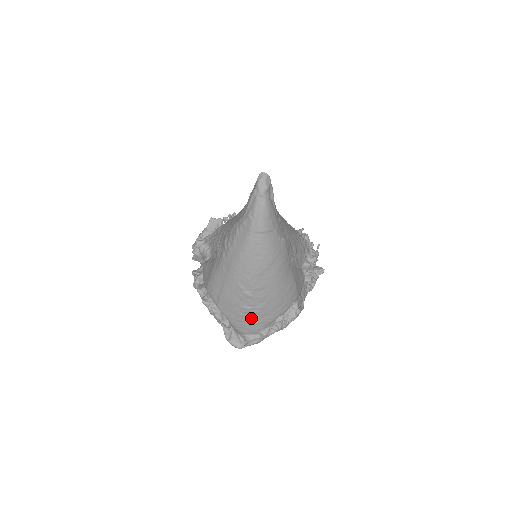
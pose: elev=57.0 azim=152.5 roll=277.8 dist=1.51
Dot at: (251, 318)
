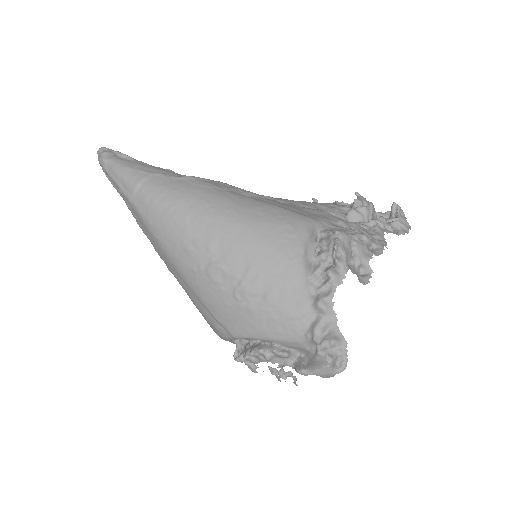
Dot at: (265, 297)
